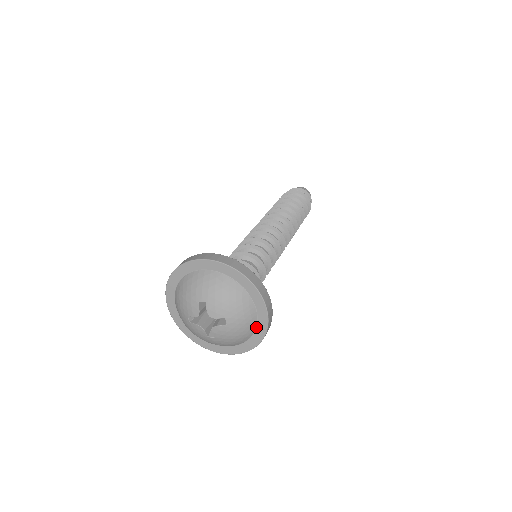
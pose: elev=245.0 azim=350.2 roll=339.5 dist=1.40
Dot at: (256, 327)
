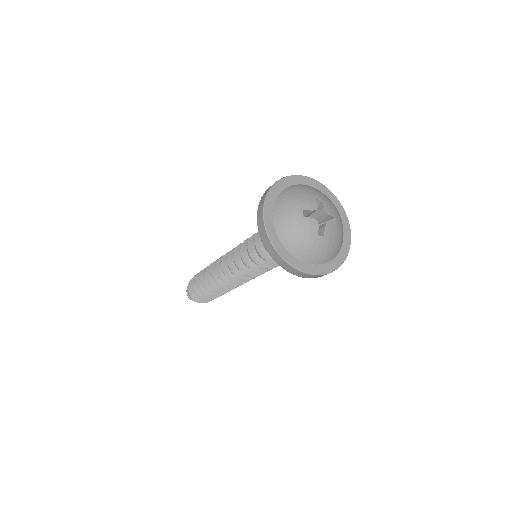
Dot at: (341, 246)
